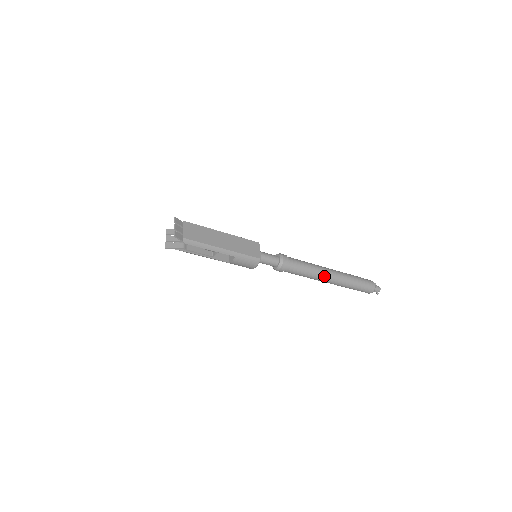
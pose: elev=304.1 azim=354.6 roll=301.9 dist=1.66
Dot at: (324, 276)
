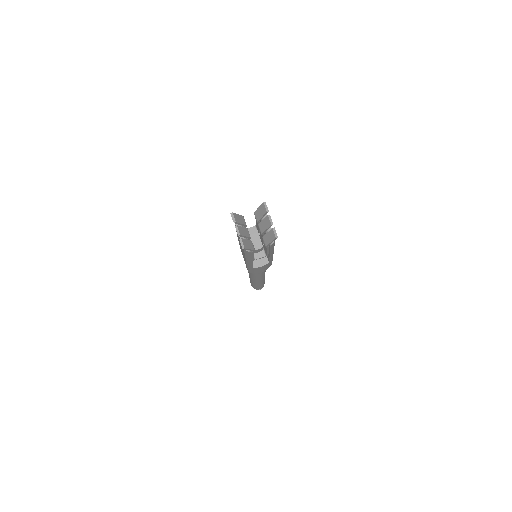
Dot at: occluded
